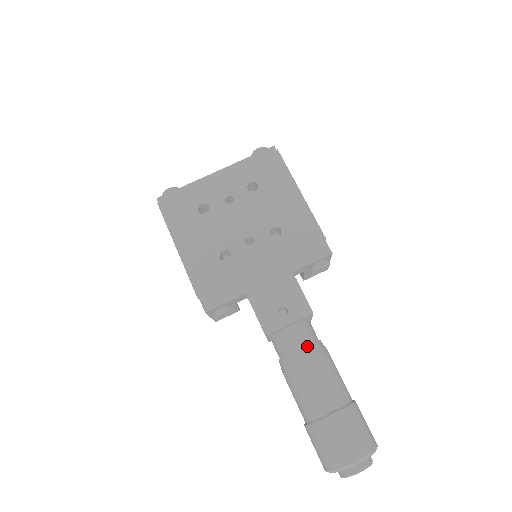
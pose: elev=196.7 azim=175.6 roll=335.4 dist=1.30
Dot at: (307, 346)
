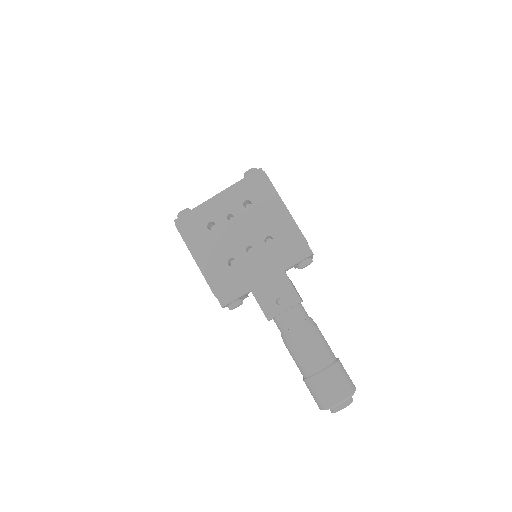
Dot at: (300, 324)
